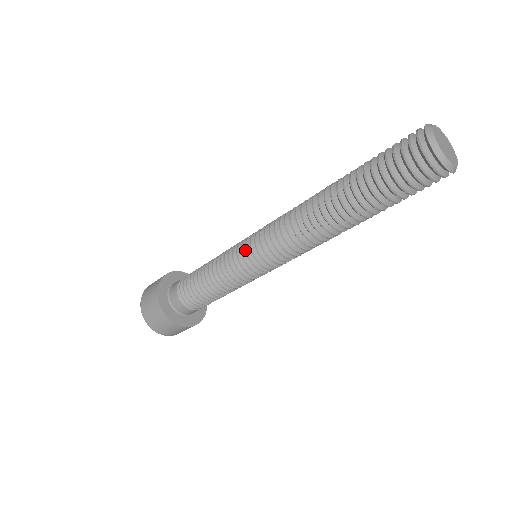
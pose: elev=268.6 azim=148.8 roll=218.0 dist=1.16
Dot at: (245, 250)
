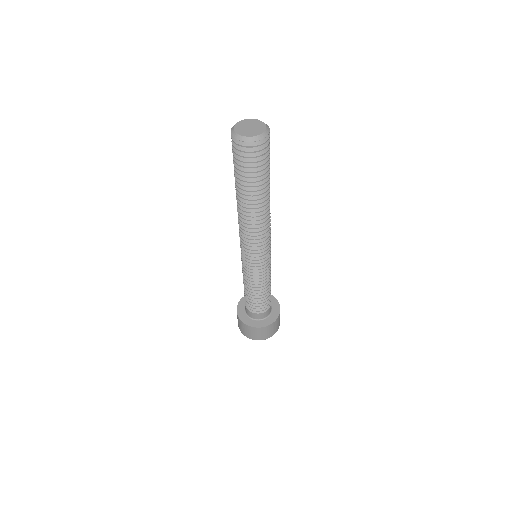
Dot at: (246, 261)
